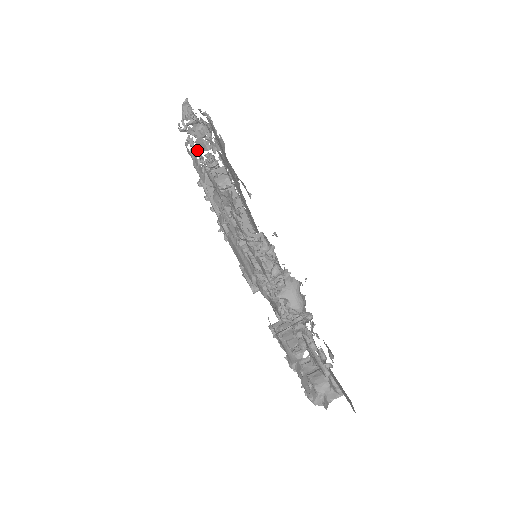
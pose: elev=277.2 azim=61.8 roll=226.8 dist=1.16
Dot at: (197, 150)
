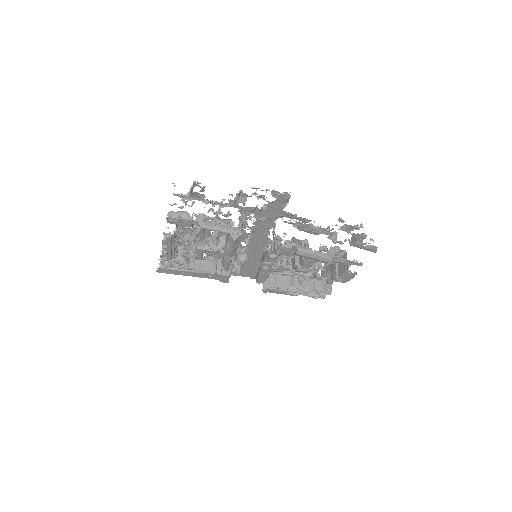
Dot at: (230, 215)
